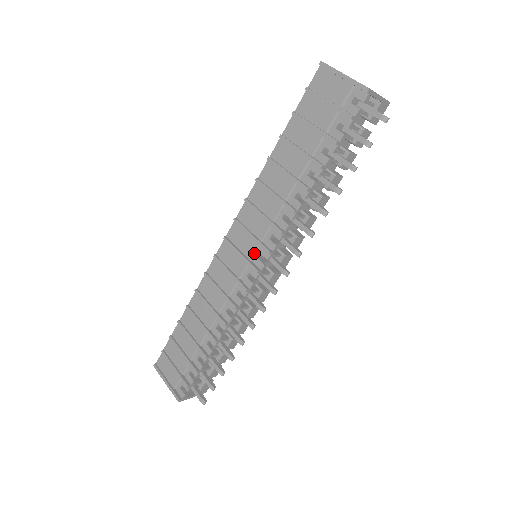
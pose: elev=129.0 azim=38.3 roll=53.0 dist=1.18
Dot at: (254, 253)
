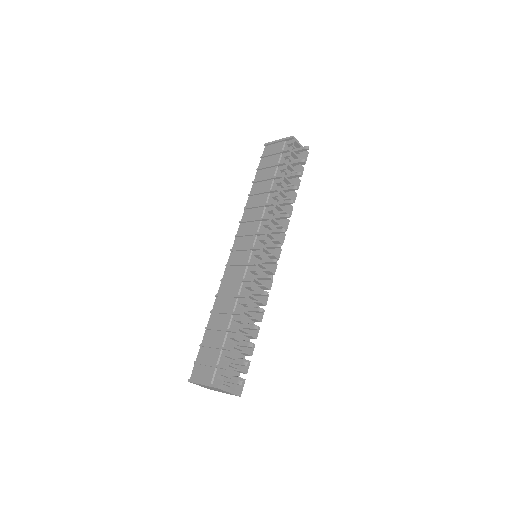
Dot at: (254, 242)
